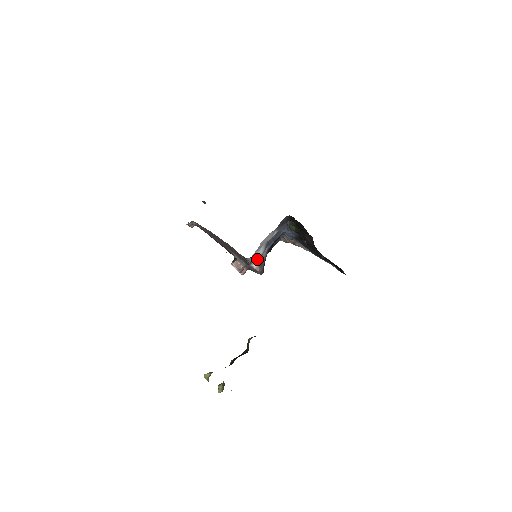
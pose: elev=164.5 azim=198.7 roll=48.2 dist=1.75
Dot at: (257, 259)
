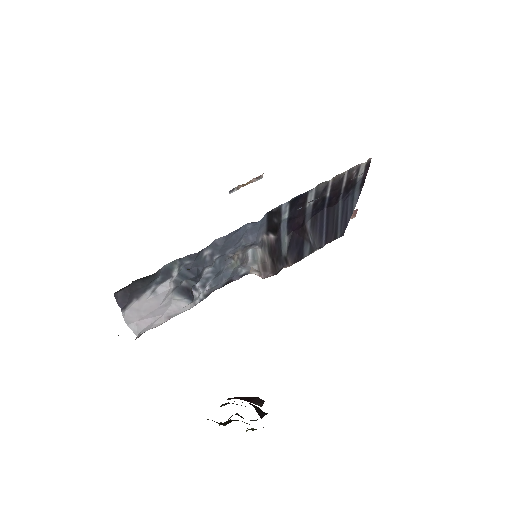
Dot at: (251, 265)
